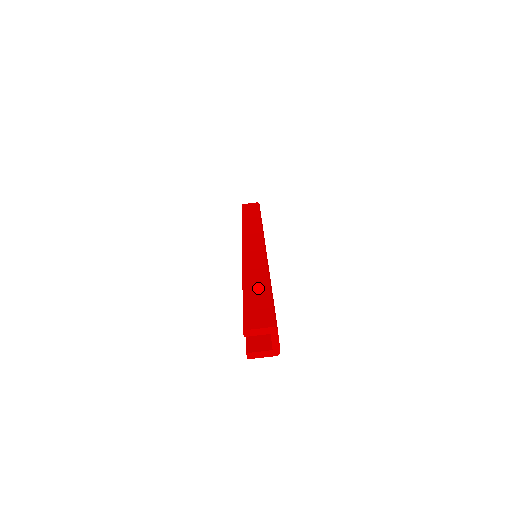
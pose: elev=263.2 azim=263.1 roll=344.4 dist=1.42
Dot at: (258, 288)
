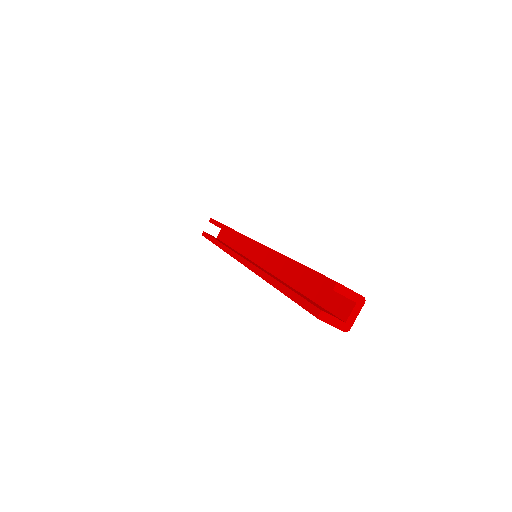
Dot at: occluded
